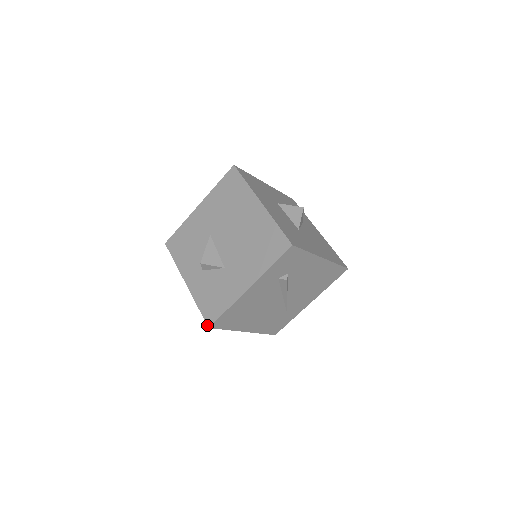
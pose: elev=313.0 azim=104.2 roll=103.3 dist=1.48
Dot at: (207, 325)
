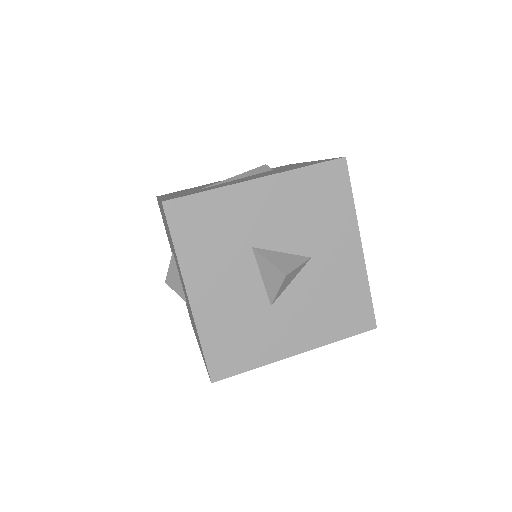
Dot at: (191, 323)
